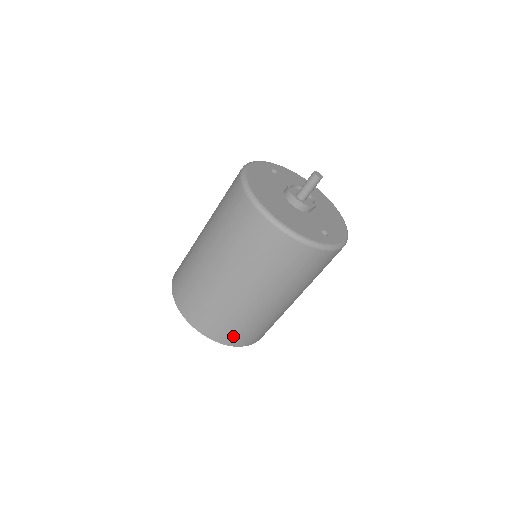
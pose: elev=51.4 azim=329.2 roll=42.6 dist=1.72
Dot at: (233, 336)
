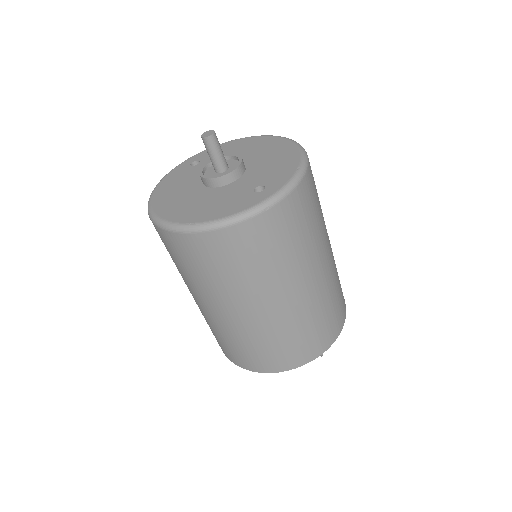
Dot at: (290, 357)
